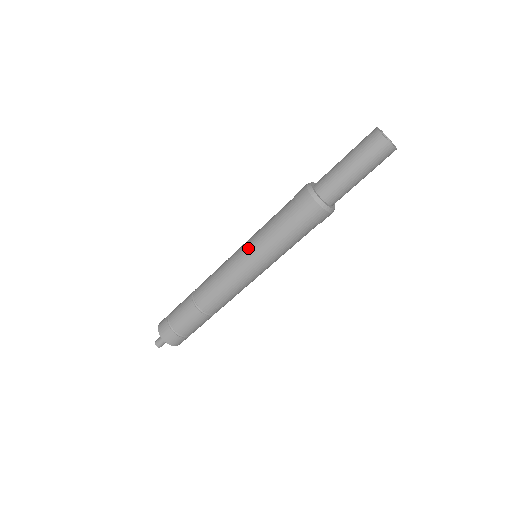
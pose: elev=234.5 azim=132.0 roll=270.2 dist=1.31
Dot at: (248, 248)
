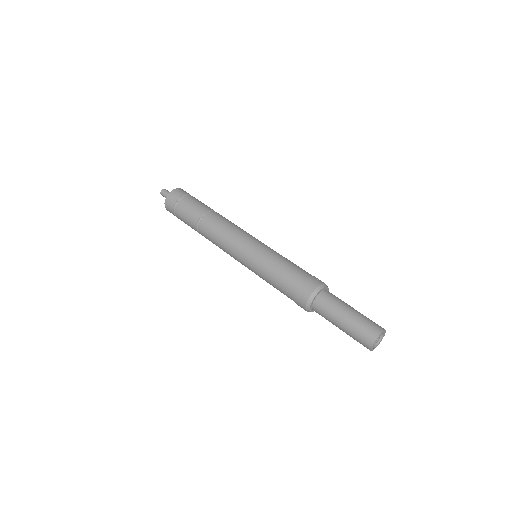
Dot at: (257, 250)
